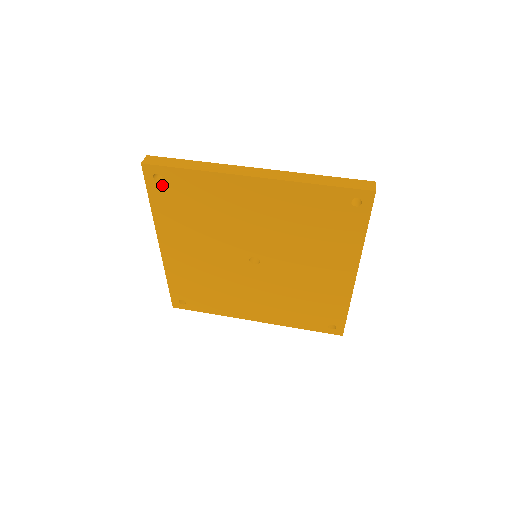
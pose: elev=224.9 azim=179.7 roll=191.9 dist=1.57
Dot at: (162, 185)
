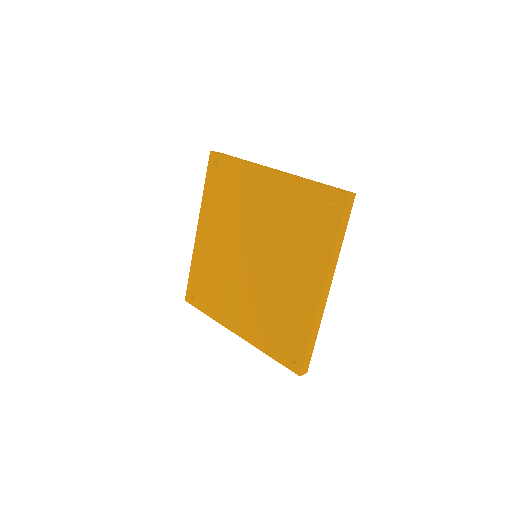
Dot at: (216, 171)
